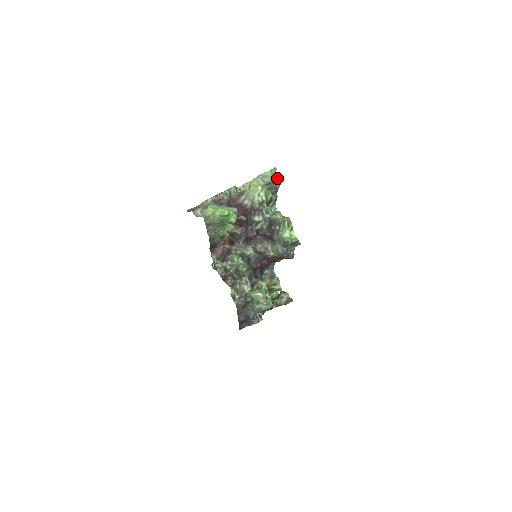
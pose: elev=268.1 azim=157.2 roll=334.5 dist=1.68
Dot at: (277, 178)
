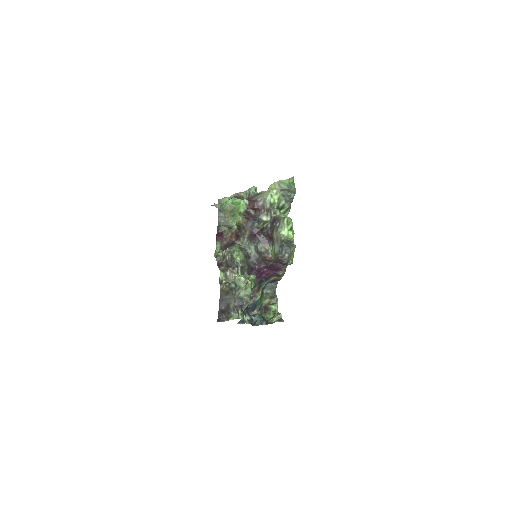
Dot at: (293, 187)
